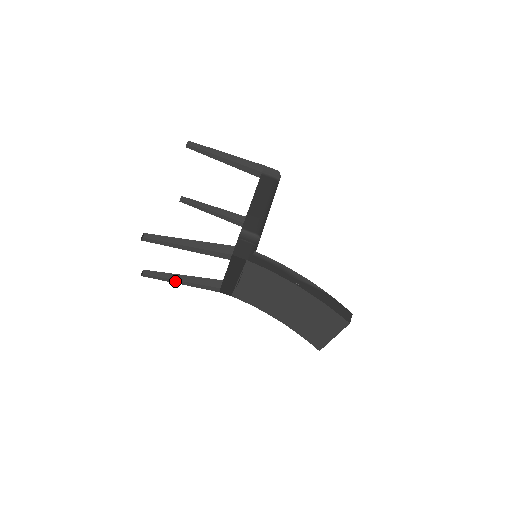
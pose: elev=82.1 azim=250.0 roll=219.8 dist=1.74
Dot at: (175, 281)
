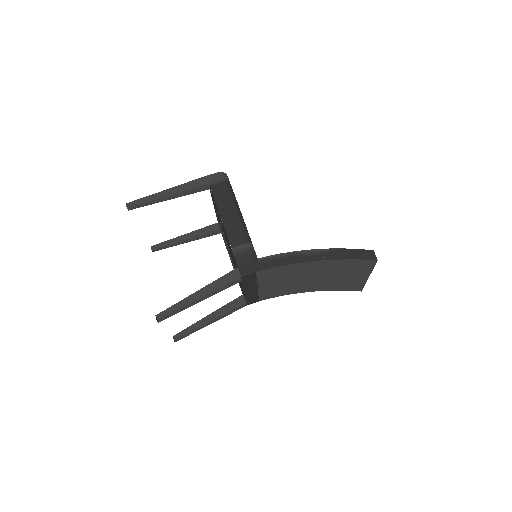
Dot at: (205, 325)
